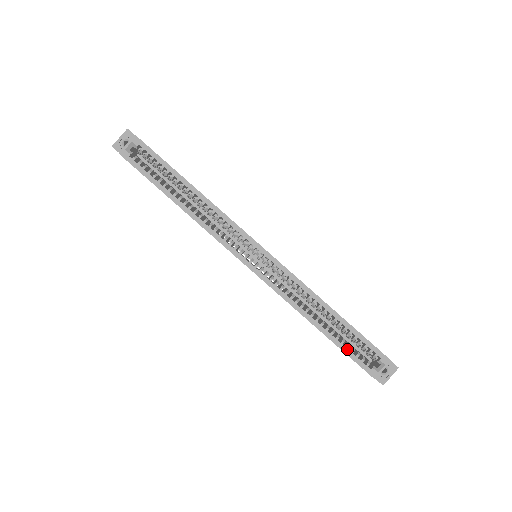
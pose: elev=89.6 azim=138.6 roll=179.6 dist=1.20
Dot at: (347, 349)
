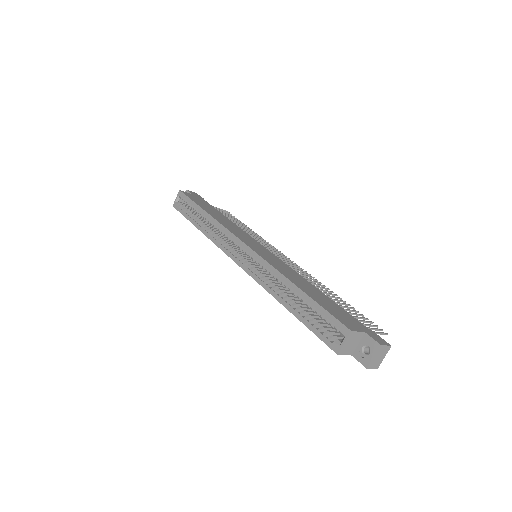
Dot at: (310, 324)
